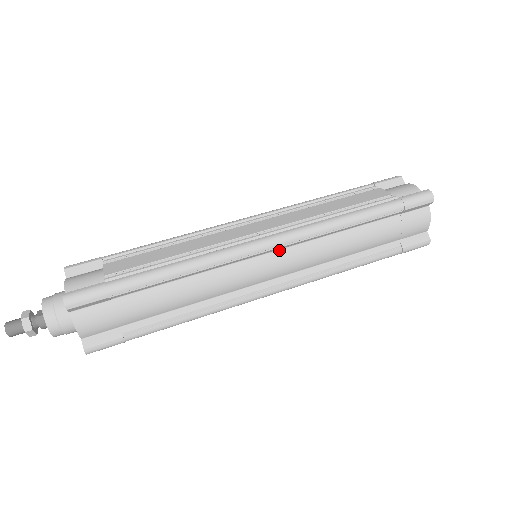
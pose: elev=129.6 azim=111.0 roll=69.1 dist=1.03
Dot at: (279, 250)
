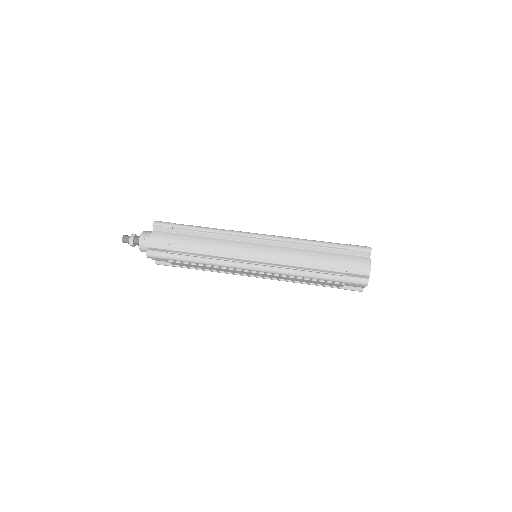
Dot at: (266, 244)
